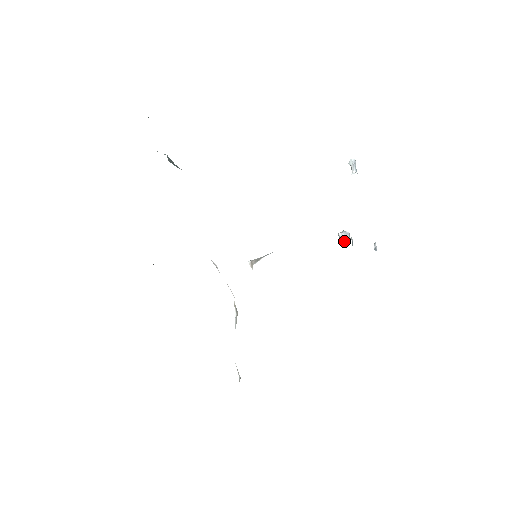
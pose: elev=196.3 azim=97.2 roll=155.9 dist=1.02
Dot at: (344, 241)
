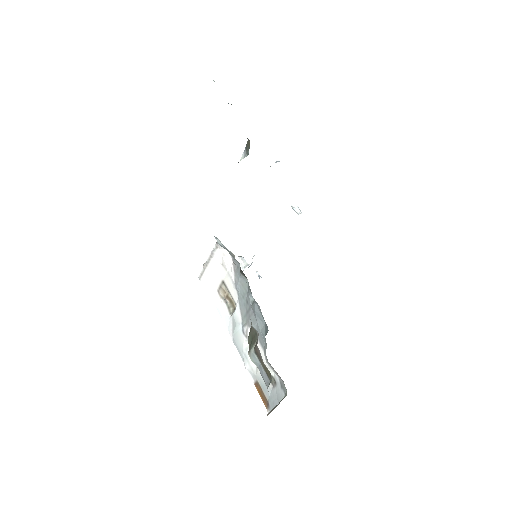
Dot at: (245, 264)
